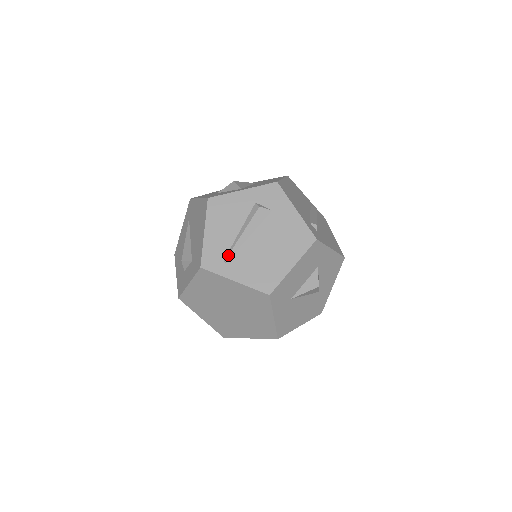
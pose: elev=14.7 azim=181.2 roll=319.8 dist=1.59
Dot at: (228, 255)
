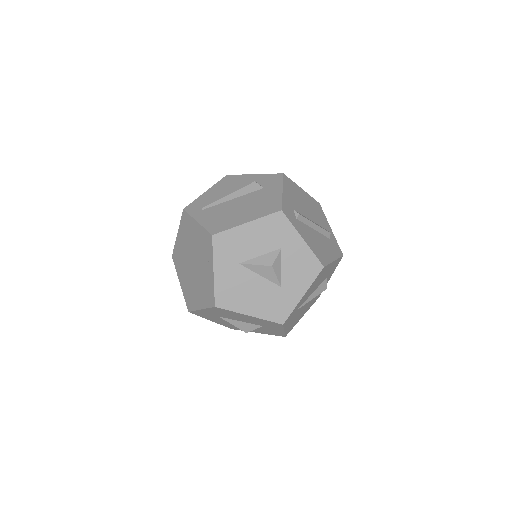
Dot at: (207, 205)
